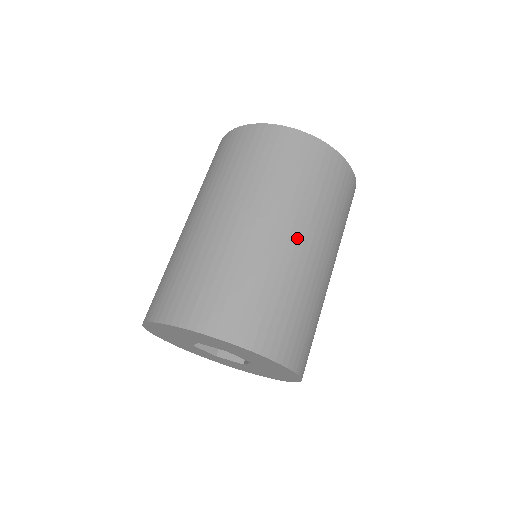
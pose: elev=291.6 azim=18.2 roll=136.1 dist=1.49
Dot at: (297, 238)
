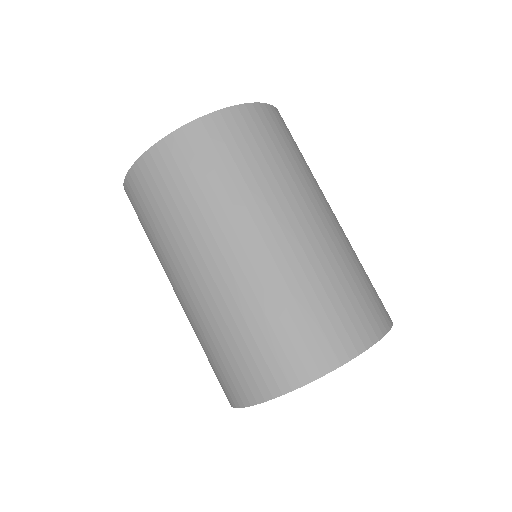
Dot at: (262, 239)
